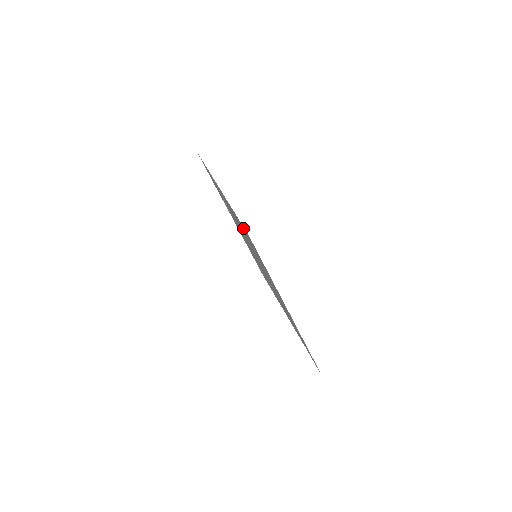
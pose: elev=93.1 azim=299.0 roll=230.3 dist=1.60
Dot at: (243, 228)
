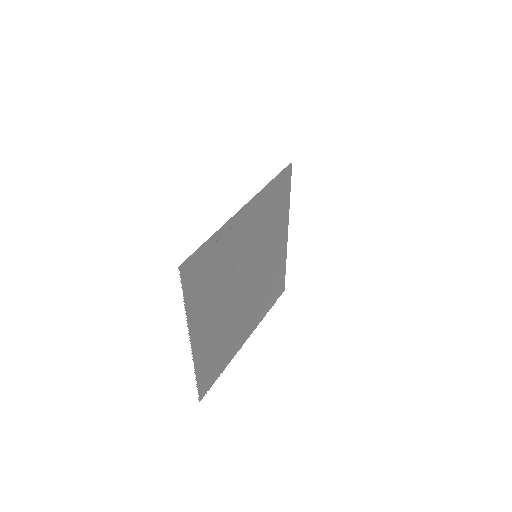
Dot at: (287, 188)
